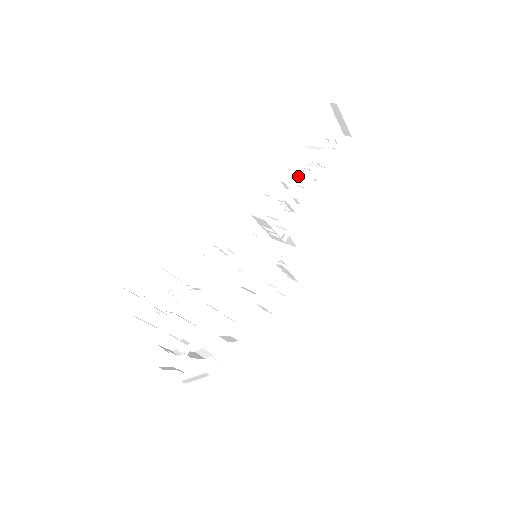
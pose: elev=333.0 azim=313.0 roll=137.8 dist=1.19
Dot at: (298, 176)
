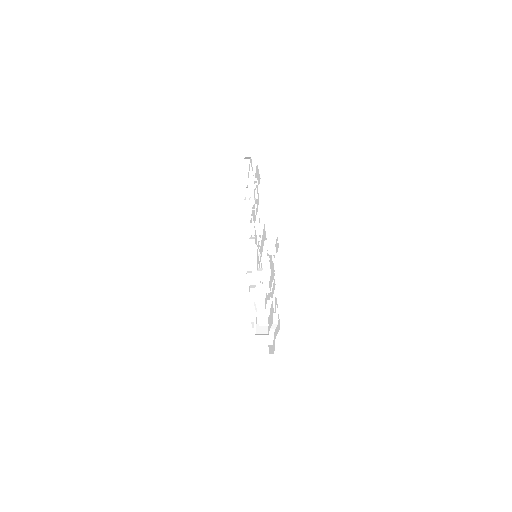
Dot at: occluded
